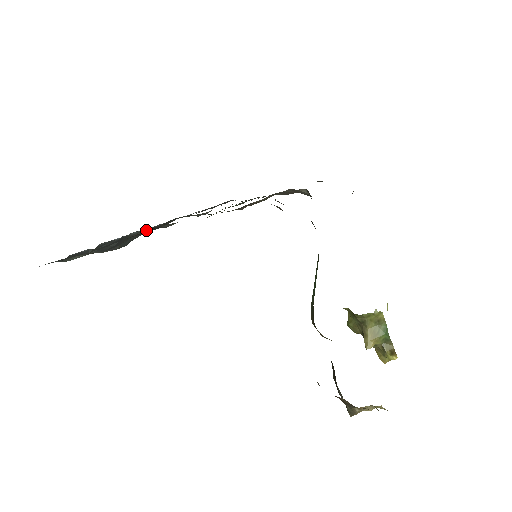
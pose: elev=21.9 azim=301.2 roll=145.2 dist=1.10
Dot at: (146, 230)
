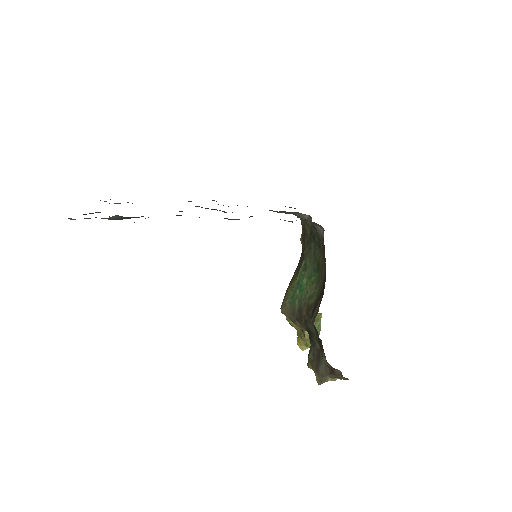
Dot at: occluded
